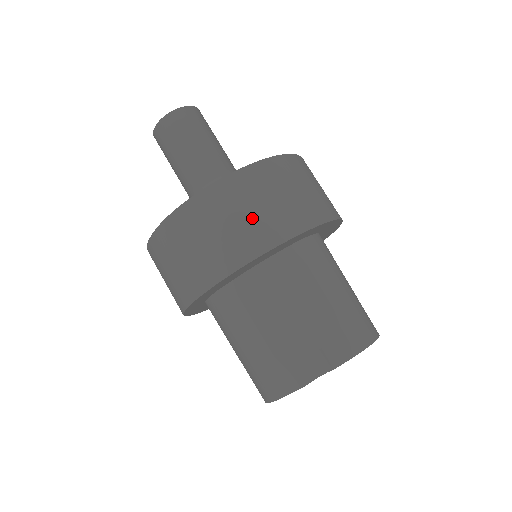
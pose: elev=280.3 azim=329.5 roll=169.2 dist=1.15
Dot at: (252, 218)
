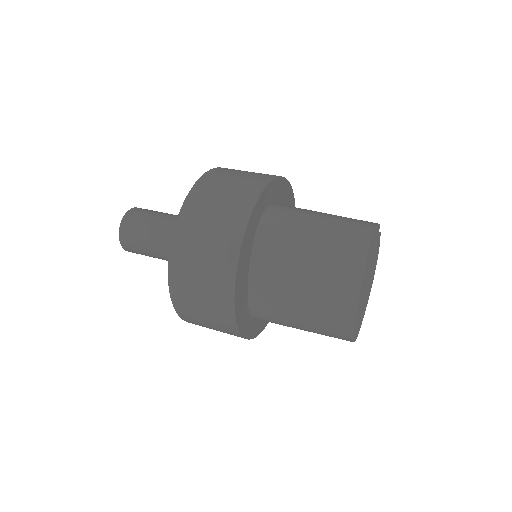
Dot at: occluded
